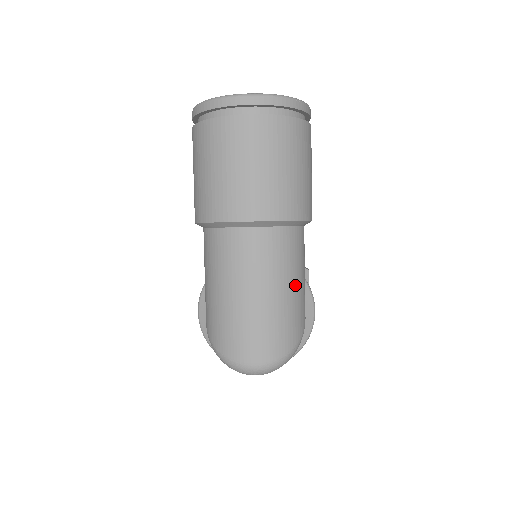
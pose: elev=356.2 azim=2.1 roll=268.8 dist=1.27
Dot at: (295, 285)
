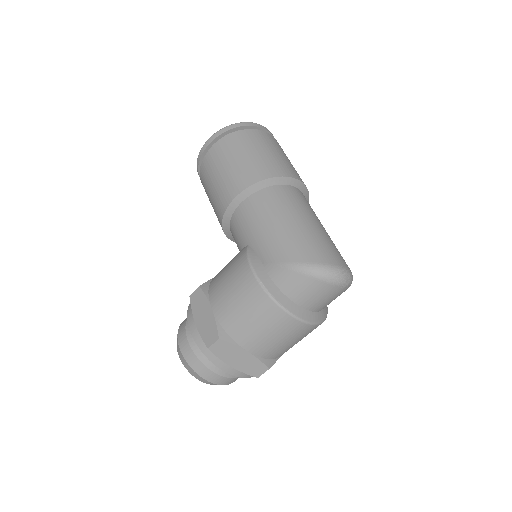
Dot at: occluded
